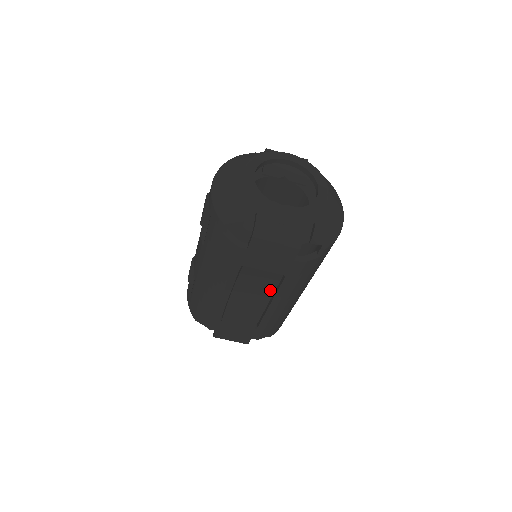
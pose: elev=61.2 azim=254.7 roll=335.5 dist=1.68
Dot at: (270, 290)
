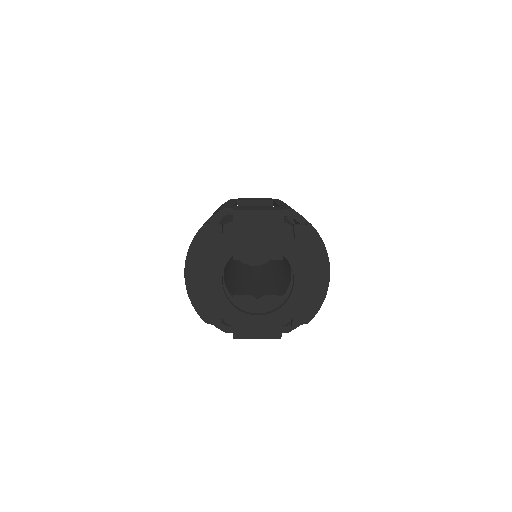
Dot at: occluded
